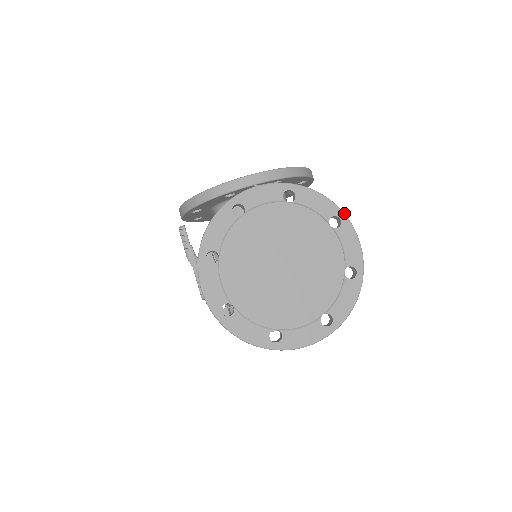
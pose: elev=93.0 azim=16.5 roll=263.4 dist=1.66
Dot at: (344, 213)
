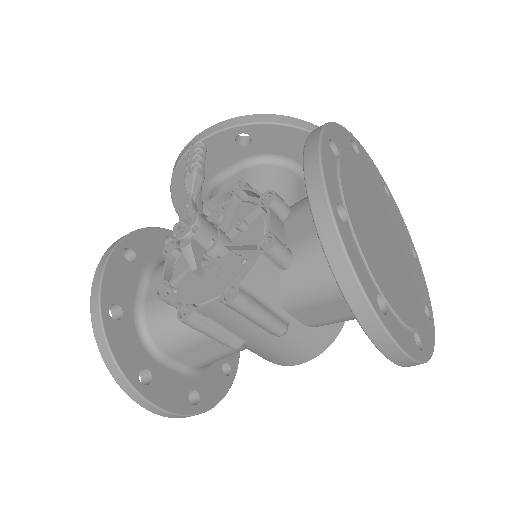
Dot at: occluded
